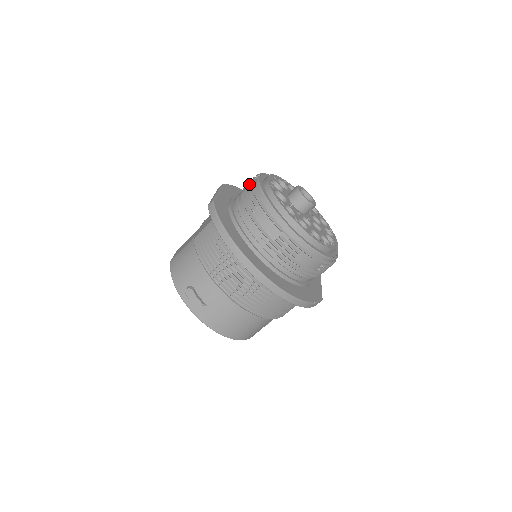
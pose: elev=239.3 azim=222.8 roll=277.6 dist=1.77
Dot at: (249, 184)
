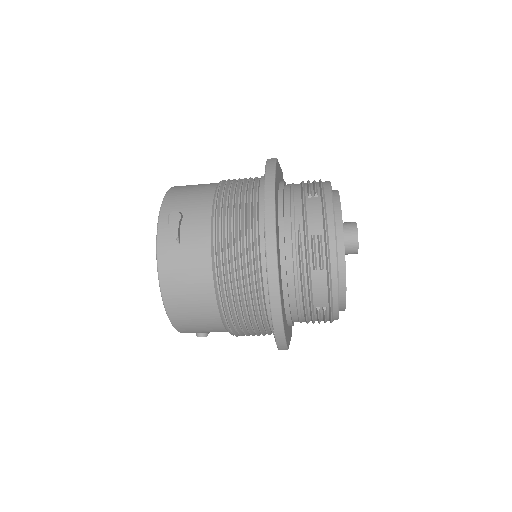
Dot at: occluded
